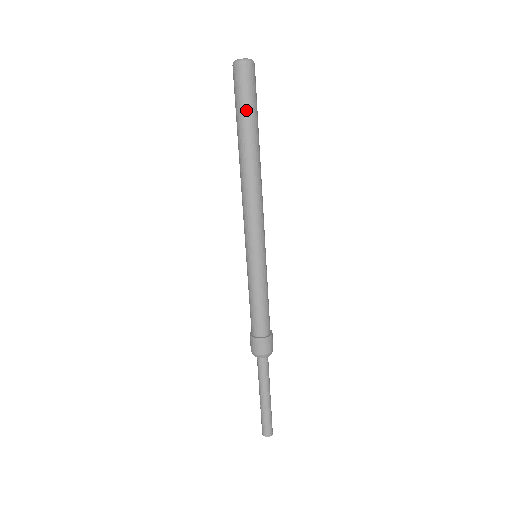
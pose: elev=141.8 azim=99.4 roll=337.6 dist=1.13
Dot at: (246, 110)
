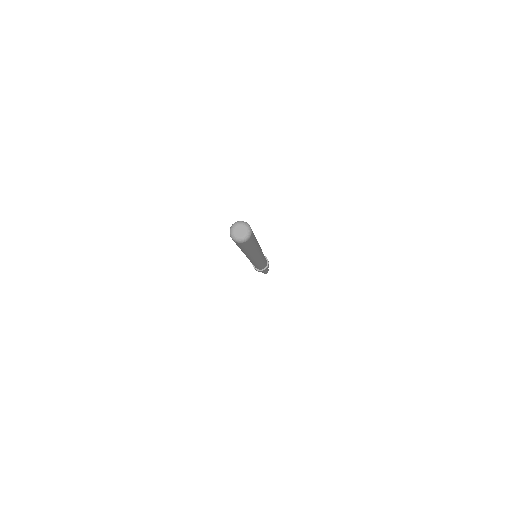
Dot at: (253, 245)
